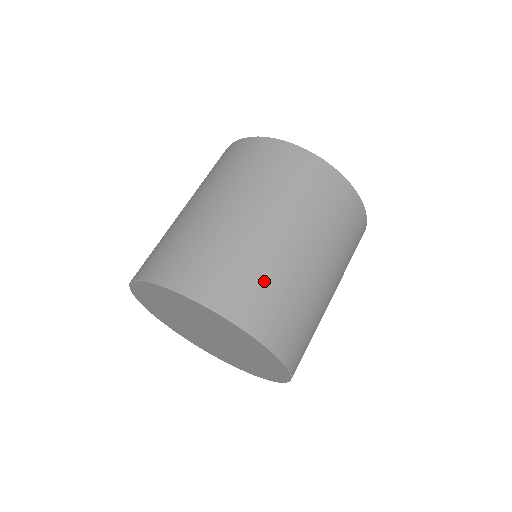
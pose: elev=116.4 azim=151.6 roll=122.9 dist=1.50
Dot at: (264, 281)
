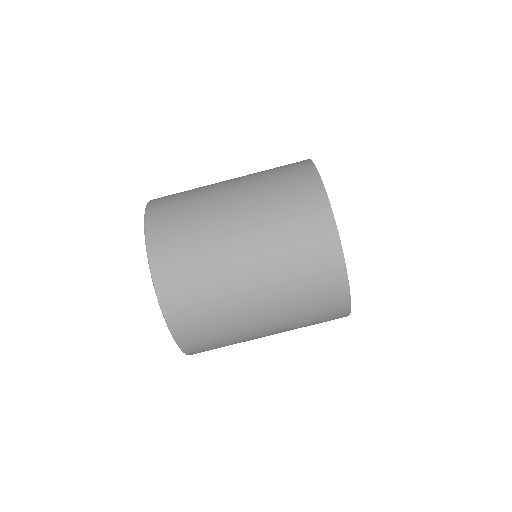
Dot at: occluded
